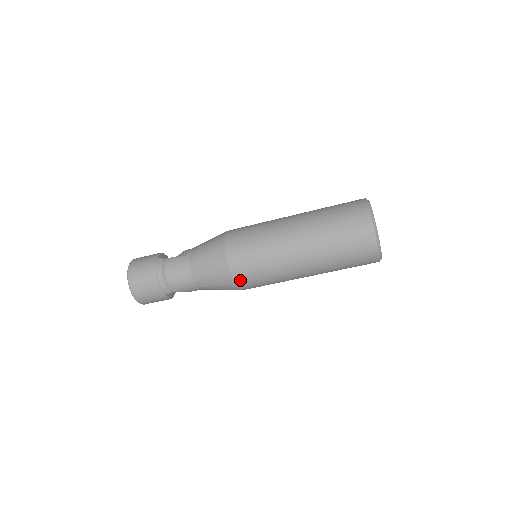
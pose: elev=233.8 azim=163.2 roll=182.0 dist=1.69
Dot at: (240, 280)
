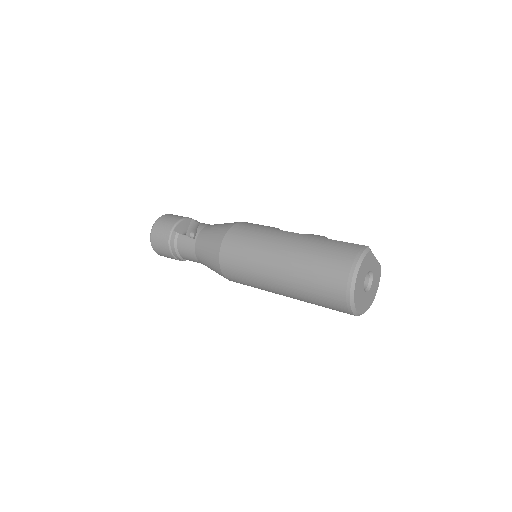
Dot at: (233, 281)
